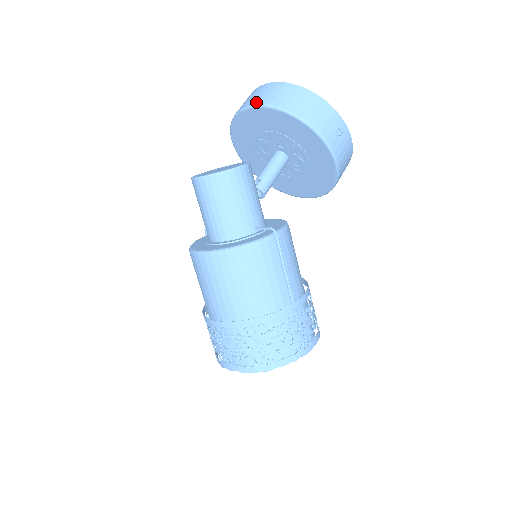
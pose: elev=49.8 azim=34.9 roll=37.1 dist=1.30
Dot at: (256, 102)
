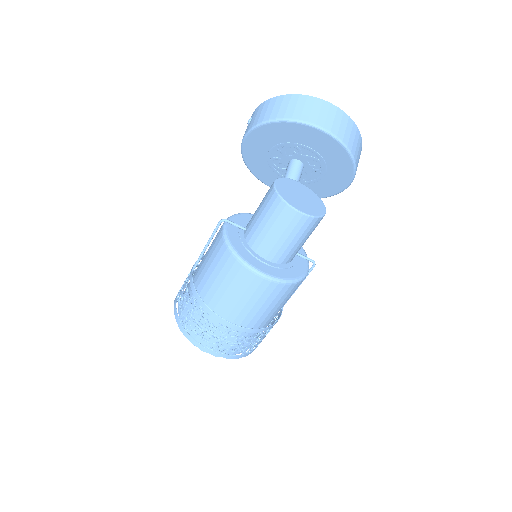
Dot at: (337, 133)
